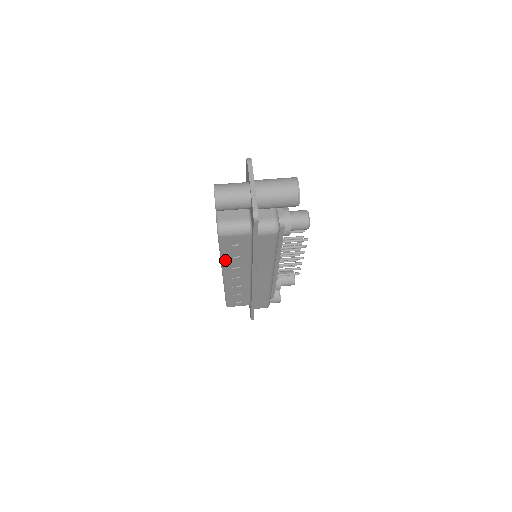
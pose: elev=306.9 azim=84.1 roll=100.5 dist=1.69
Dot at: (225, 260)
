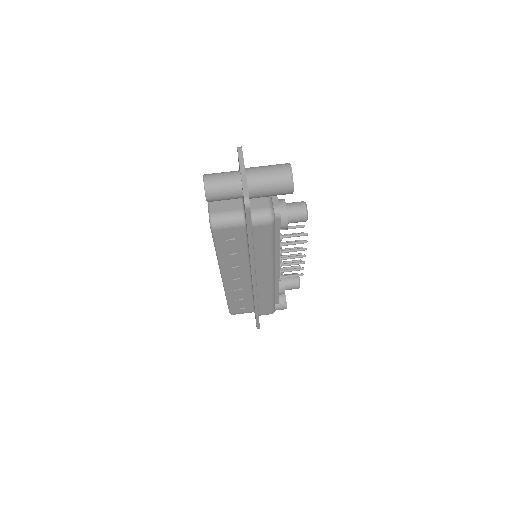
Dot at: (222, 258)
